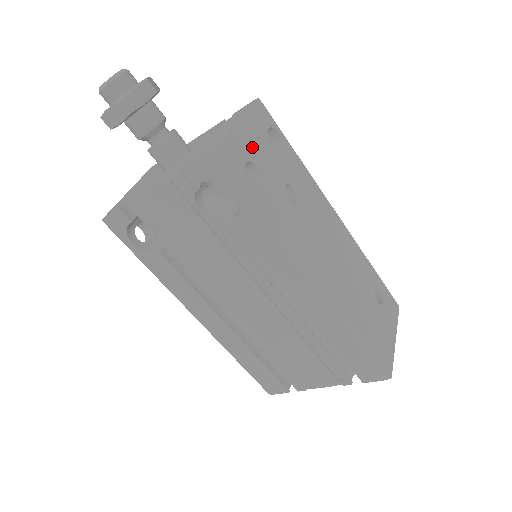
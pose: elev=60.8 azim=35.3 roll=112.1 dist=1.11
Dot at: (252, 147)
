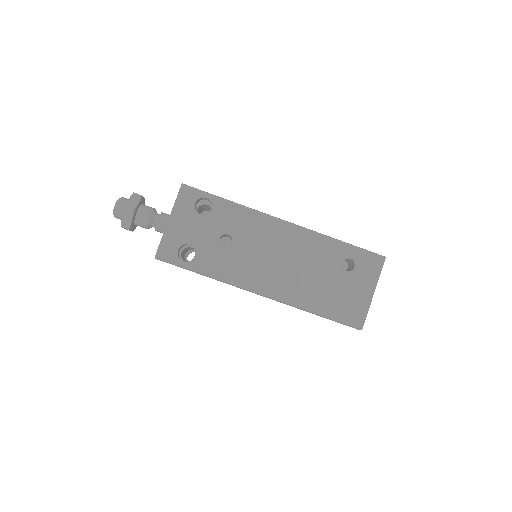
Dot at: (181, 233)
